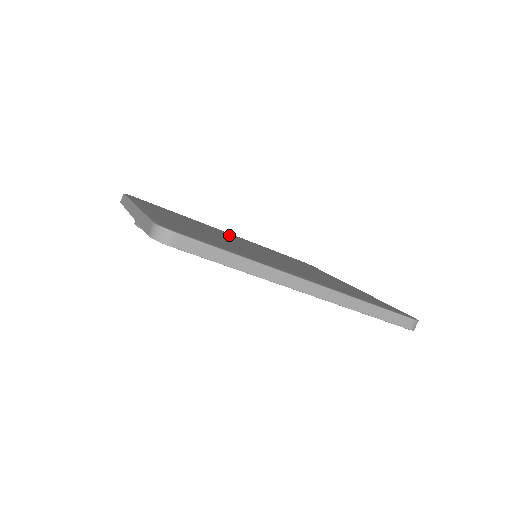
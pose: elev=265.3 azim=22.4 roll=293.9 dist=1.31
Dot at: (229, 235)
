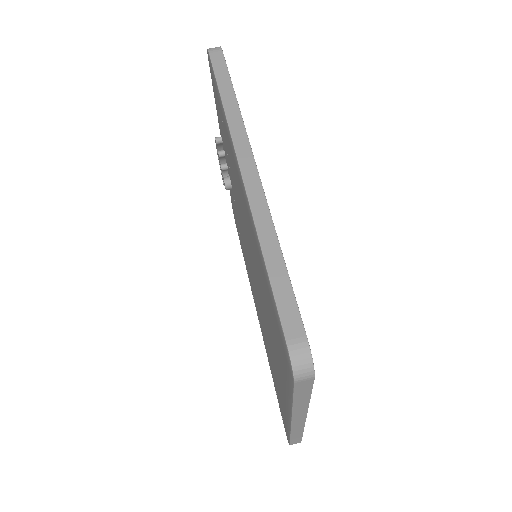
Dot at: occluded
